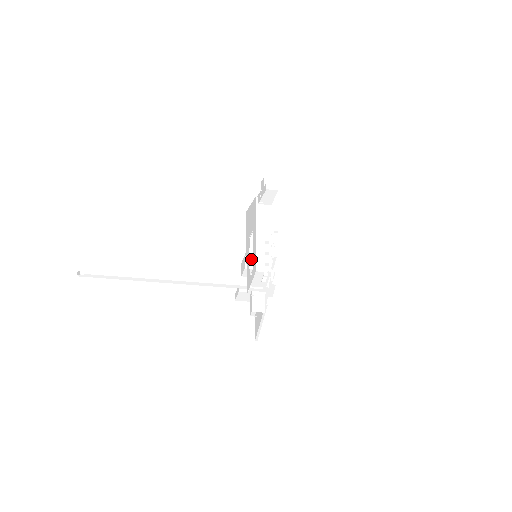
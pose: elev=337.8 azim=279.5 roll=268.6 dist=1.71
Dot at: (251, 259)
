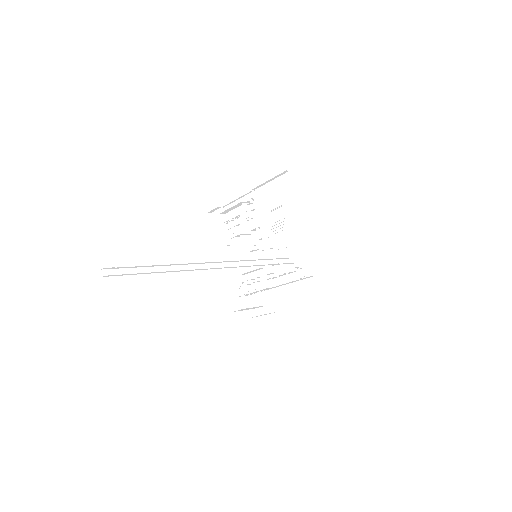
Dot at: (276, 237)
